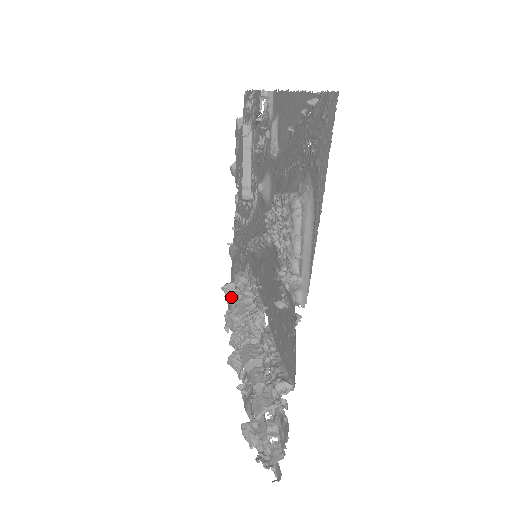
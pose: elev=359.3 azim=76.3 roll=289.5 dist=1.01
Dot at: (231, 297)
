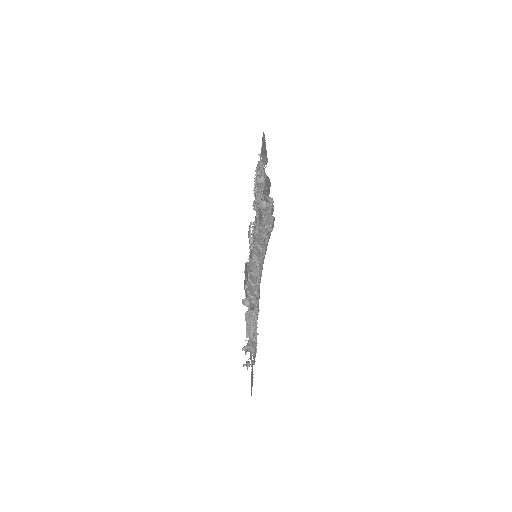
Dot at: occluded
